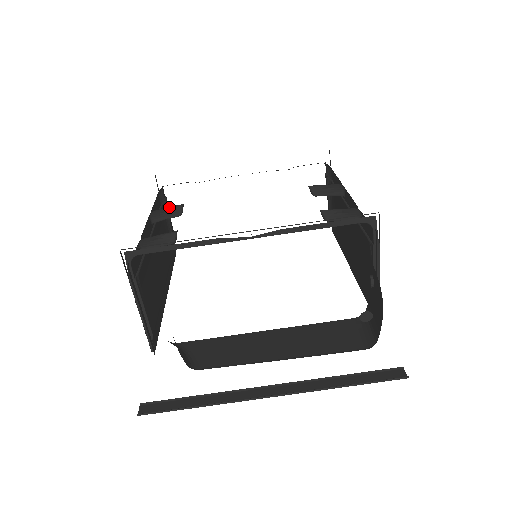
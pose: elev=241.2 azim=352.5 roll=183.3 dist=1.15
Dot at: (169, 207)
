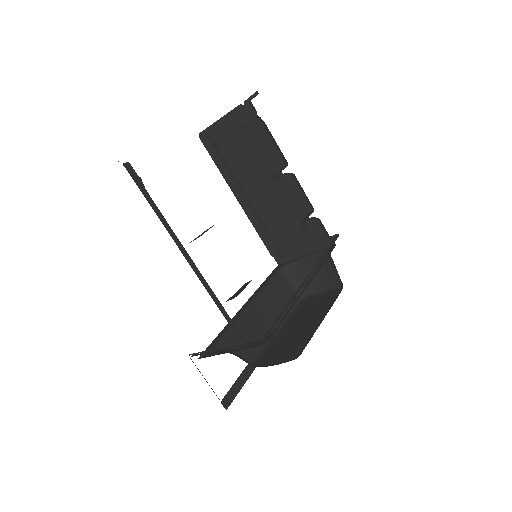
Dot at: occluded
